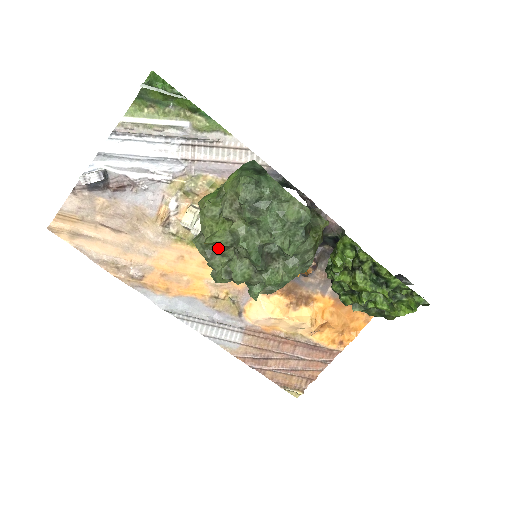
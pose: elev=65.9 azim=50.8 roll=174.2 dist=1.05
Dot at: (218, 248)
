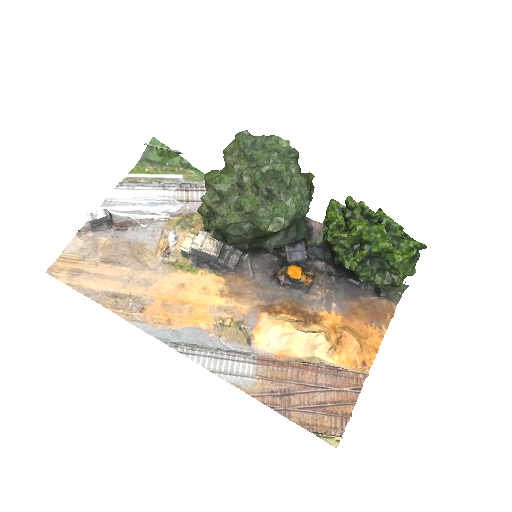
Dot at: (225, 187)
